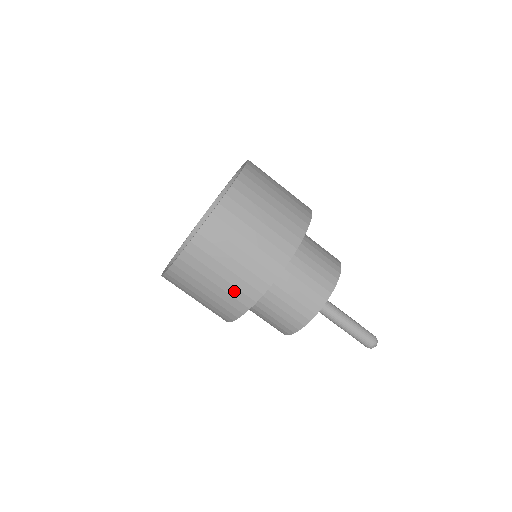
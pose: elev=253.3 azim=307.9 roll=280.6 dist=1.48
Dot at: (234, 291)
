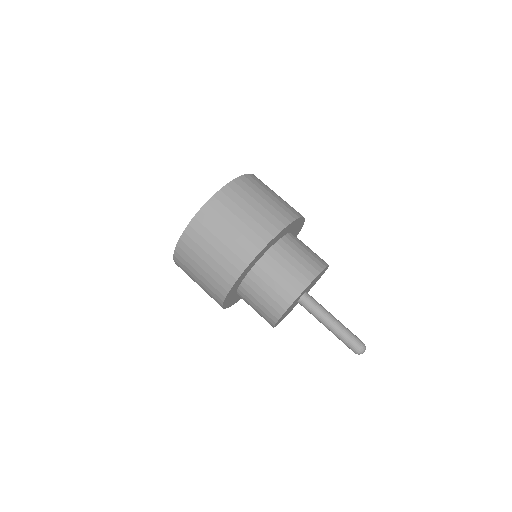
Dot at: (236, 248)
